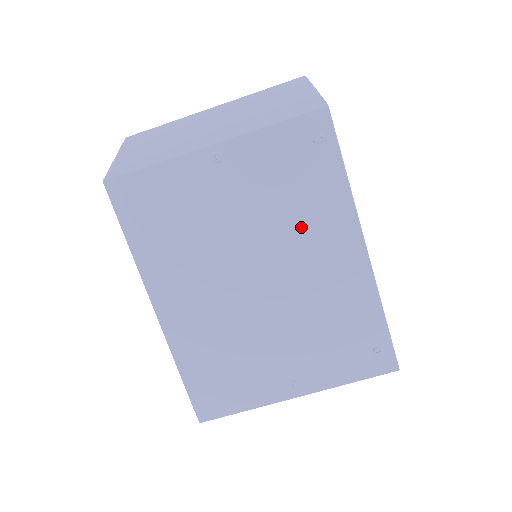
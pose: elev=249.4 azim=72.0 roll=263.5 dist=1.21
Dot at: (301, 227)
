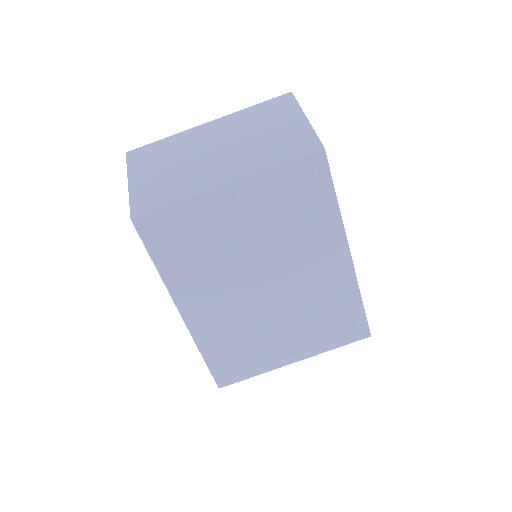
Dot at: (300, 243)
